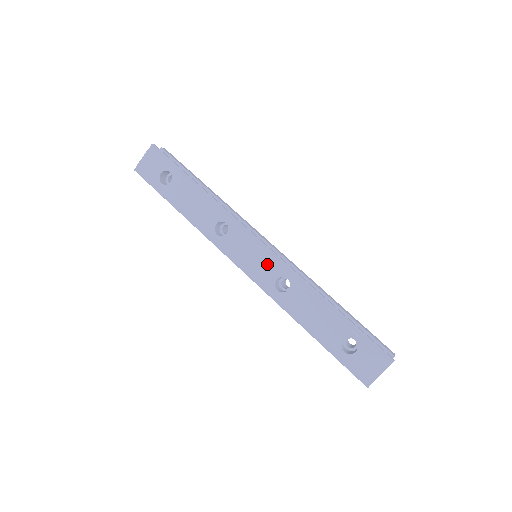
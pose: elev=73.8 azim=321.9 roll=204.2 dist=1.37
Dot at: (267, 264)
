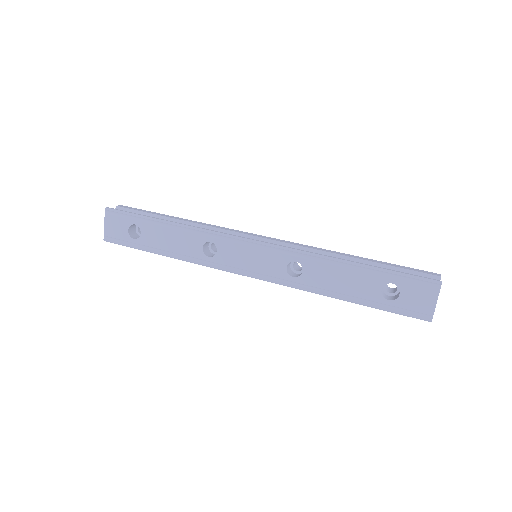
Dot at: (269, 258)
